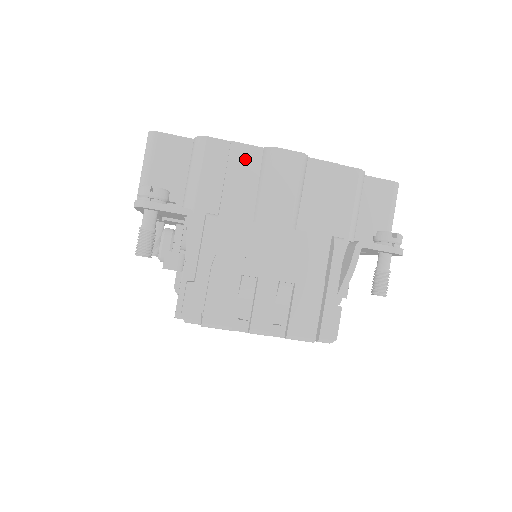
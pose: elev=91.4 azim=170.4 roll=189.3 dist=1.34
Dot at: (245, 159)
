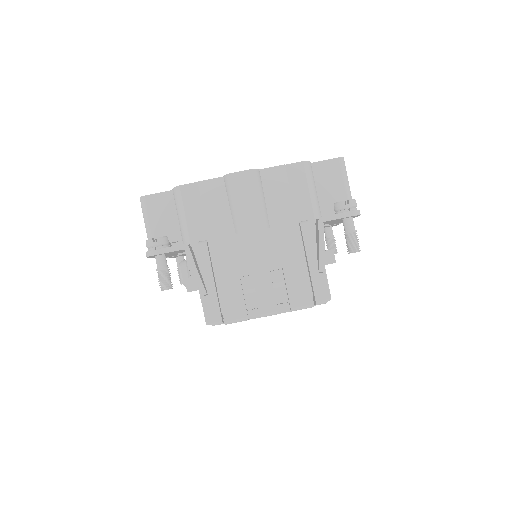
Dot at: (213, 191)
